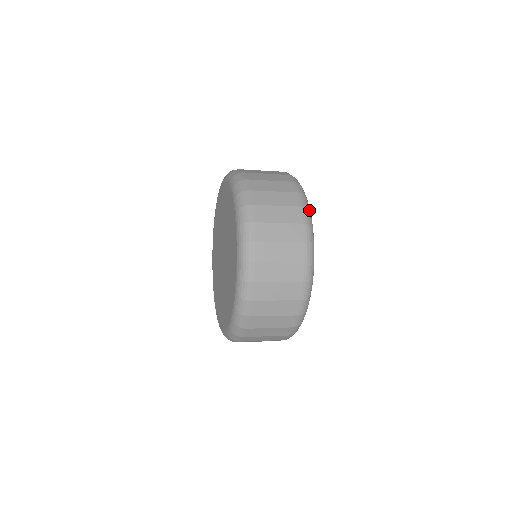
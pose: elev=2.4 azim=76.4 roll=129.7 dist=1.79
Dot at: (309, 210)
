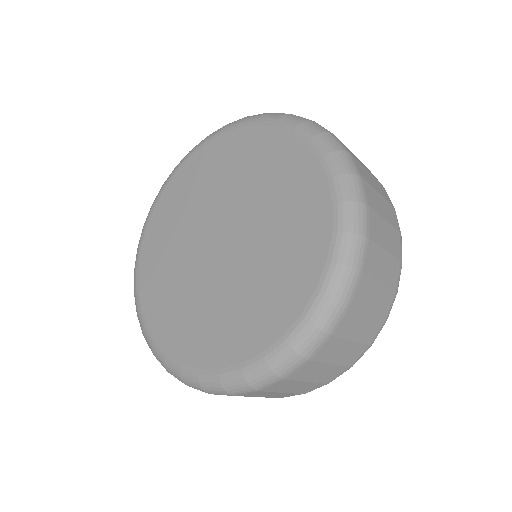
Dot at: occluded
